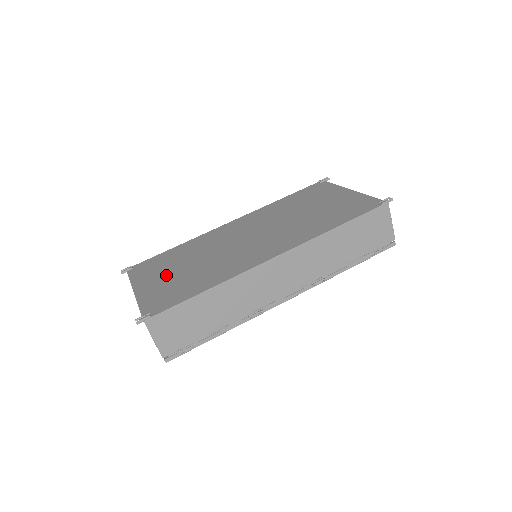
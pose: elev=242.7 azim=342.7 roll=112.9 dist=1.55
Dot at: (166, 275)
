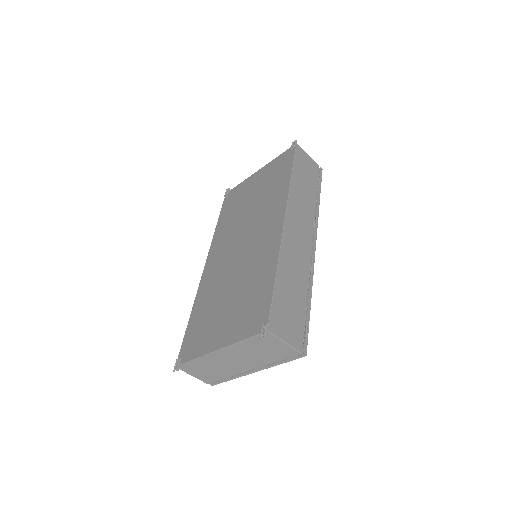
Dot at: (222, 318)
